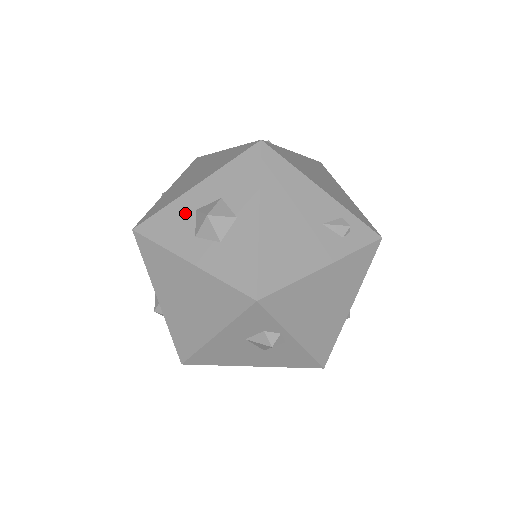
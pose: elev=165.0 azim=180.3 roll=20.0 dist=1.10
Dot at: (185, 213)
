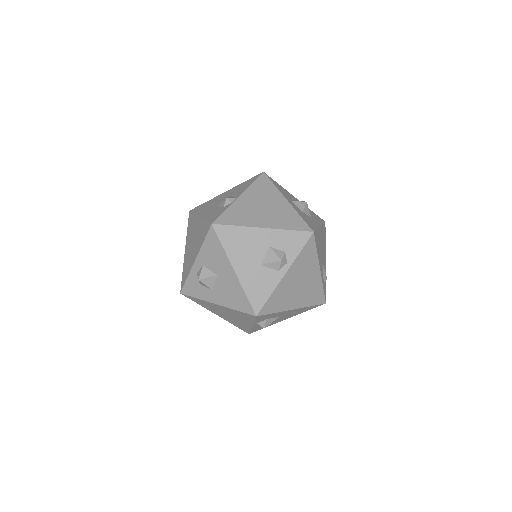
Dot at: (289, 195)
